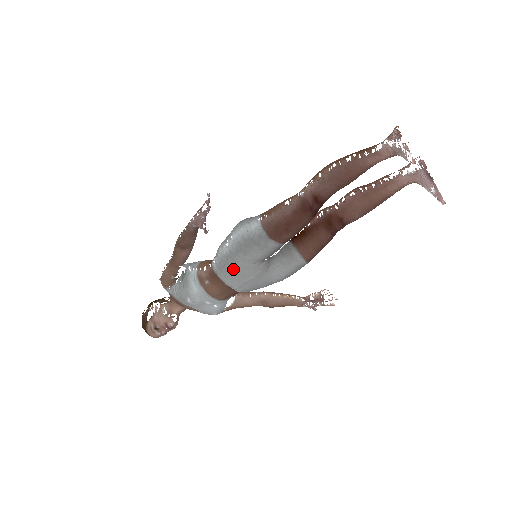
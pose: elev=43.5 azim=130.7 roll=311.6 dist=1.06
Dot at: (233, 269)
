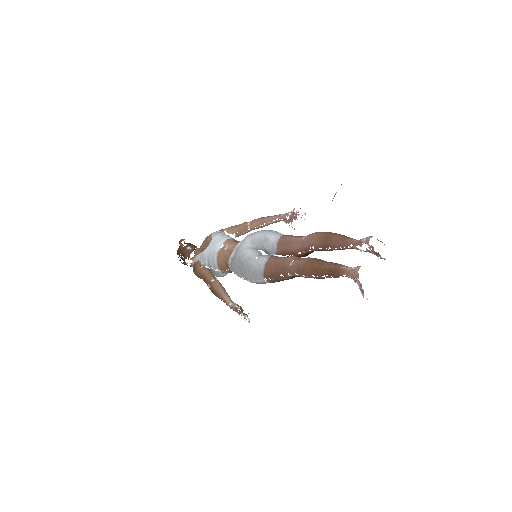
Dot at: occluded
